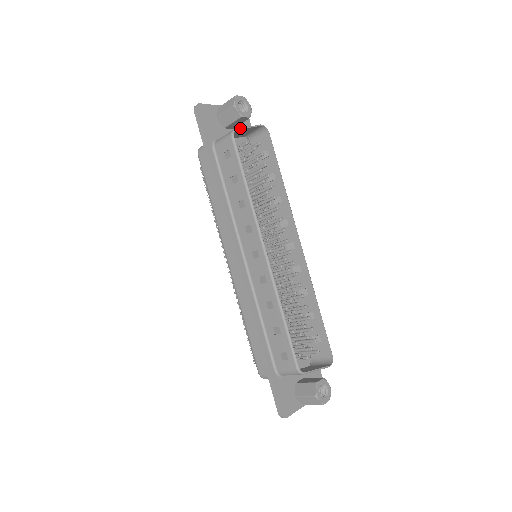
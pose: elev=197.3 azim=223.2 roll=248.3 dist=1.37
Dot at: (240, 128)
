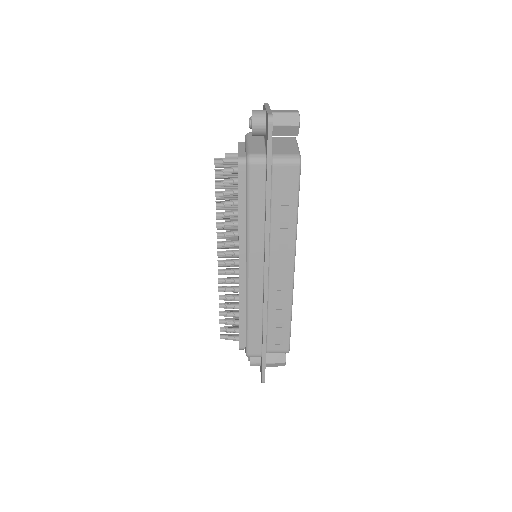
Dot at: (299, 151)
